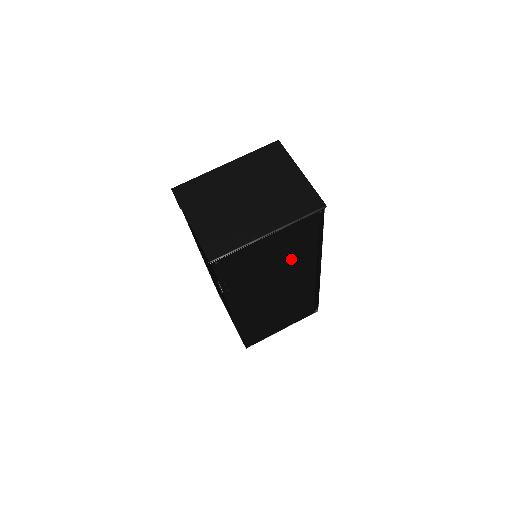
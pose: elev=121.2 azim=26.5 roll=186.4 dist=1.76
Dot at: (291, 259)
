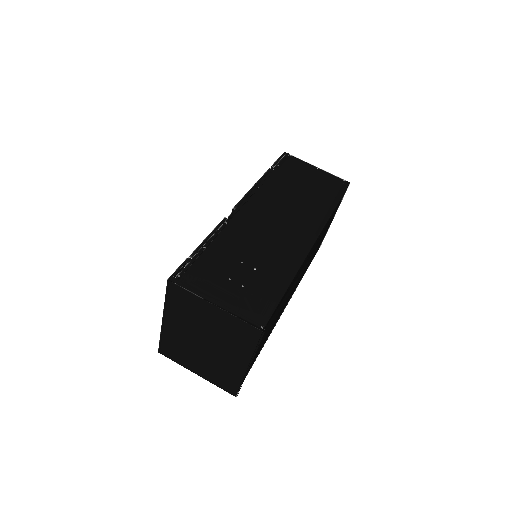
Dot at: (282, 303)
